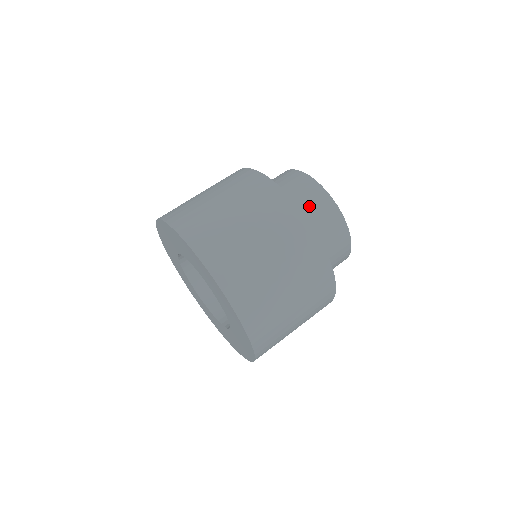
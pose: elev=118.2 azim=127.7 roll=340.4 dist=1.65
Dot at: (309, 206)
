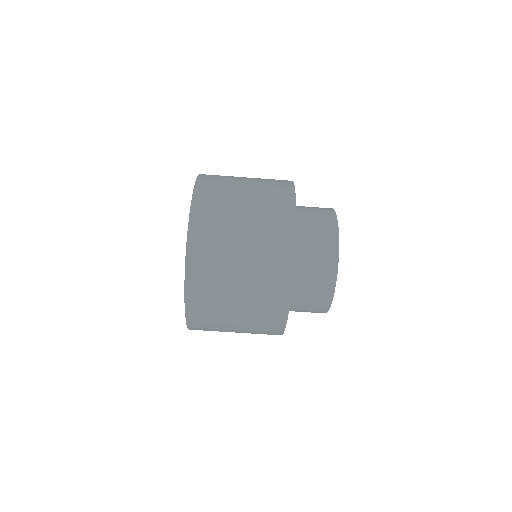
Dot at: (306, 307)
